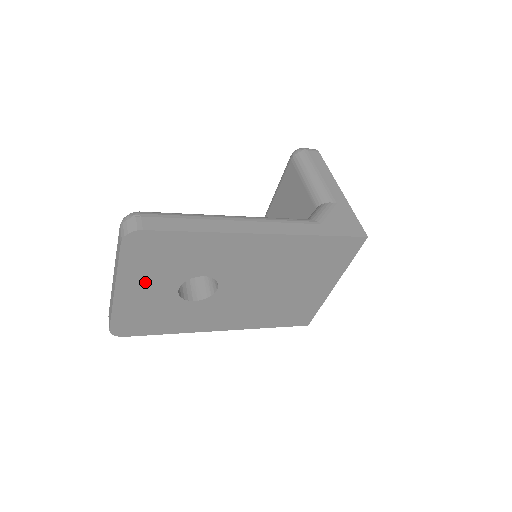
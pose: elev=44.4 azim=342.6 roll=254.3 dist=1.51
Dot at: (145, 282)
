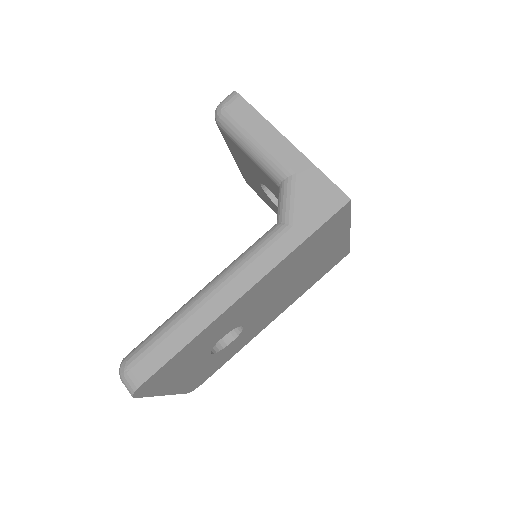
Dot at: (181, 377)
